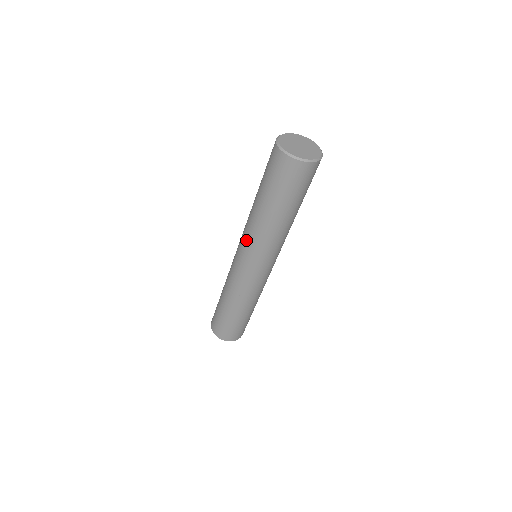
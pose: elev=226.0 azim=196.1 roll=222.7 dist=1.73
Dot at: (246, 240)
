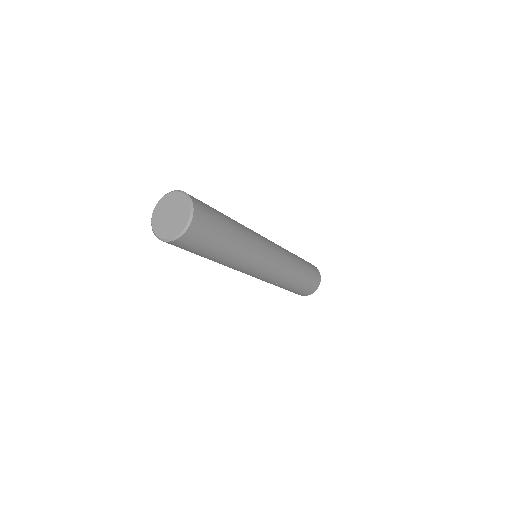
Dot at: occluded
